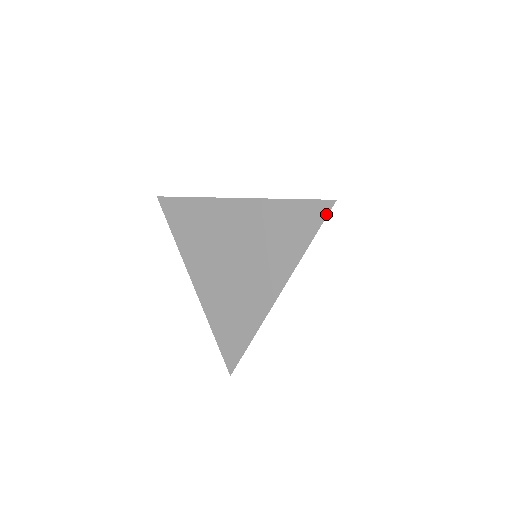
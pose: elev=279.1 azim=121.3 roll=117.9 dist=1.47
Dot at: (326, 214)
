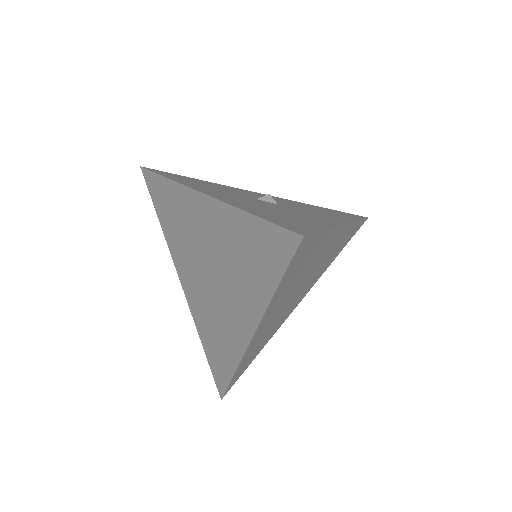
Dot at: (292, 253)
